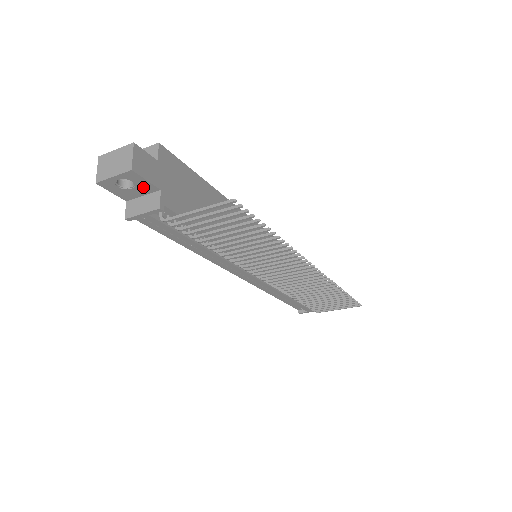
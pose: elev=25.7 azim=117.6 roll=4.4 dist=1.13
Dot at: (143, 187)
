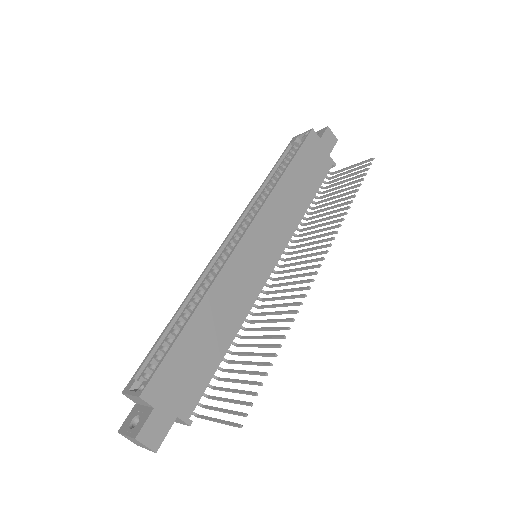
Dot at: occluded
